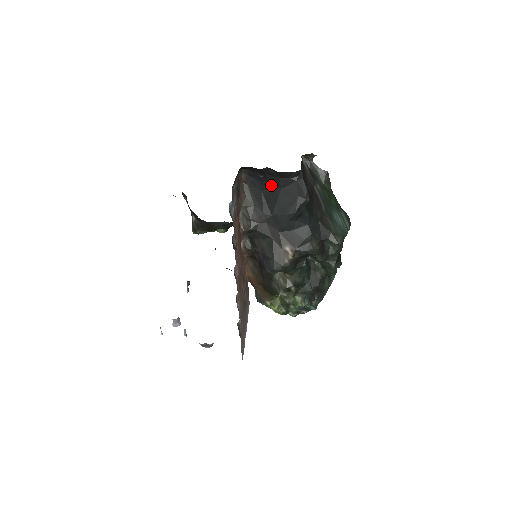
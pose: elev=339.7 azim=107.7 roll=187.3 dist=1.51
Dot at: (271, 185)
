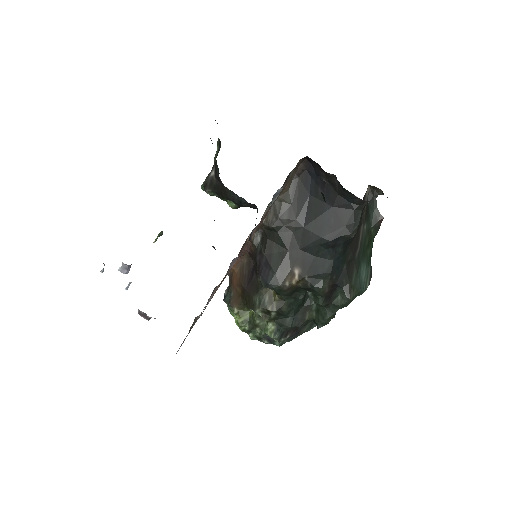
Dot at: (324, 195)
